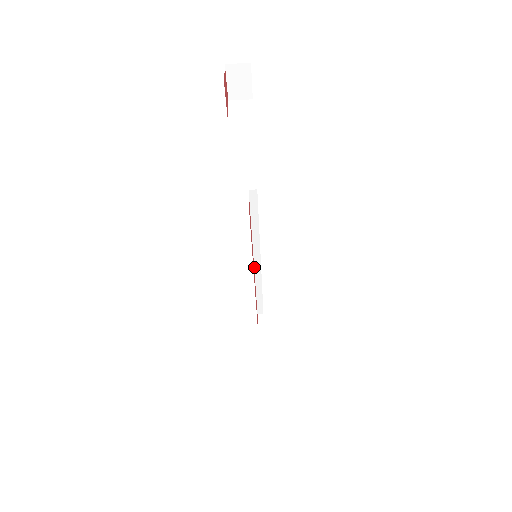
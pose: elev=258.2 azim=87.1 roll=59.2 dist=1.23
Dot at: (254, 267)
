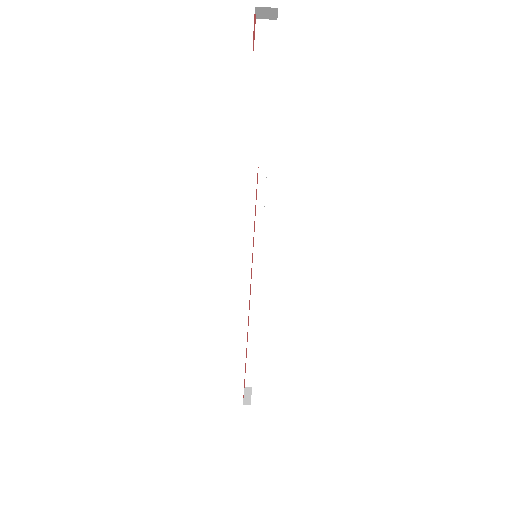
Dot at: (251, 291)
